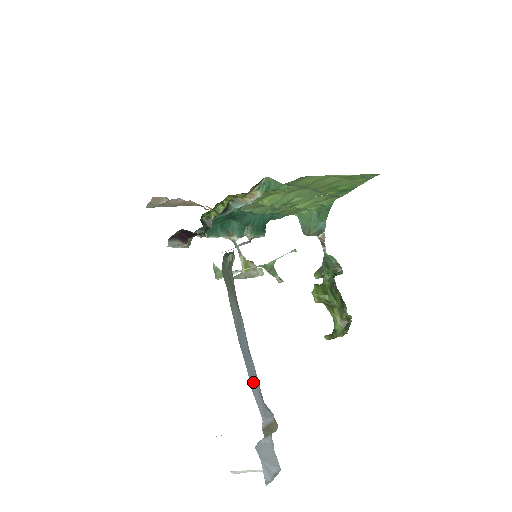
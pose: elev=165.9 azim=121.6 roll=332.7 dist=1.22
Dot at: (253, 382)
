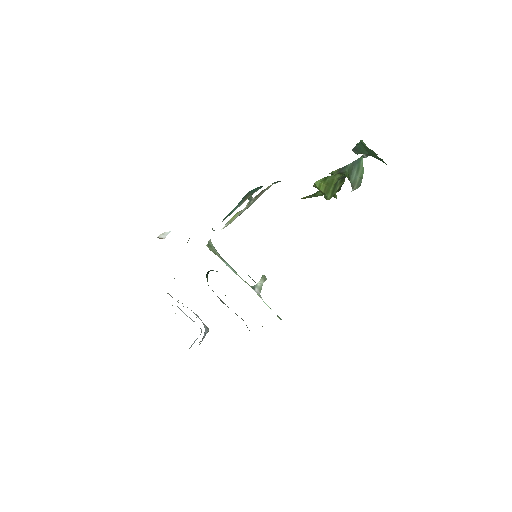
Dot at: occluded
